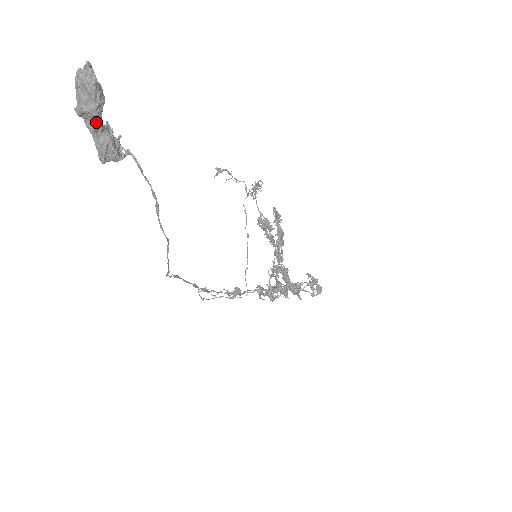
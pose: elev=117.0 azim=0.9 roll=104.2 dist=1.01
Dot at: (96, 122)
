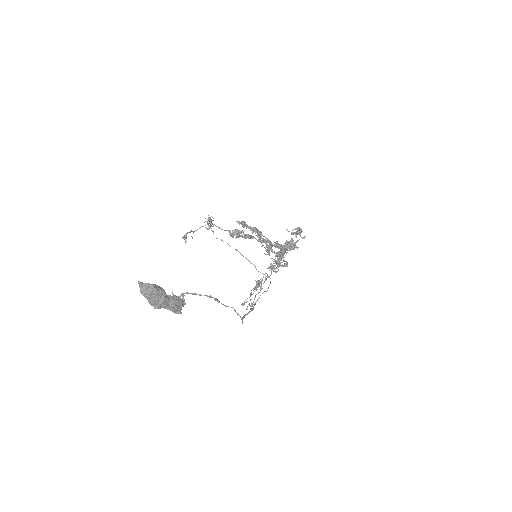
Dot at: occluded
